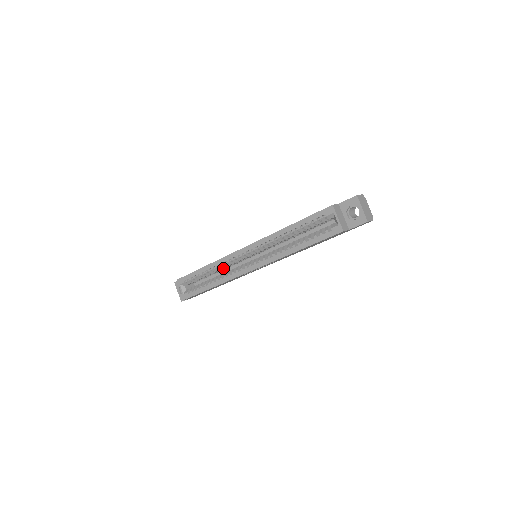
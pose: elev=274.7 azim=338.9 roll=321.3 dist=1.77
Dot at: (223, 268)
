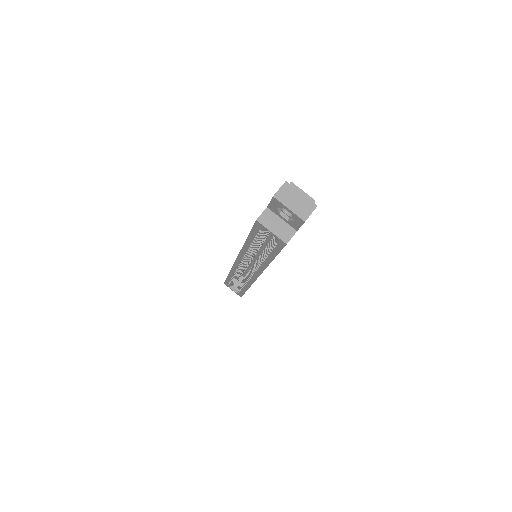
Dot at: occluded
